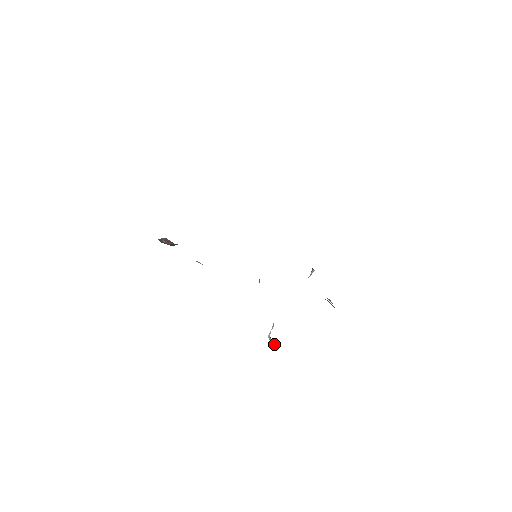
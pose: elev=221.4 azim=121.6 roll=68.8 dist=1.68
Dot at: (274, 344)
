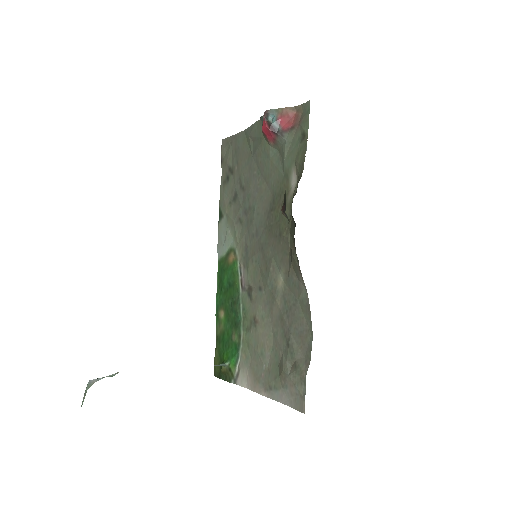
Dot at: occluded
